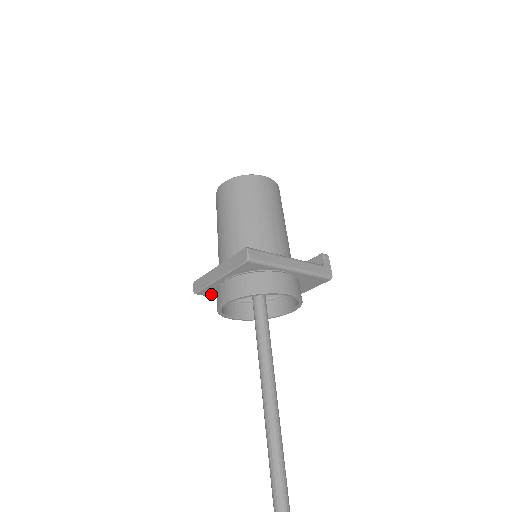
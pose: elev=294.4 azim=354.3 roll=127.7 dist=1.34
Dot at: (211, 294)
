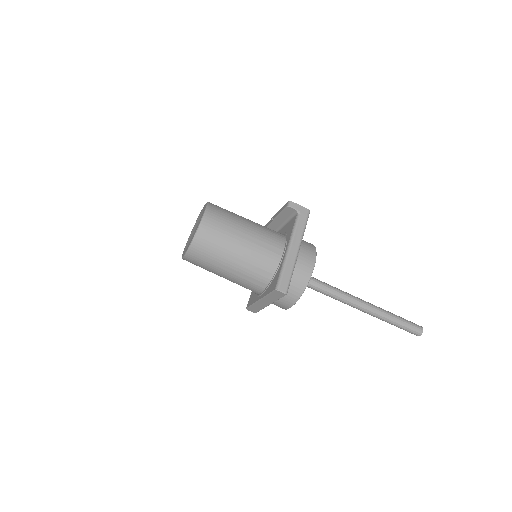
Dot at: occluded
